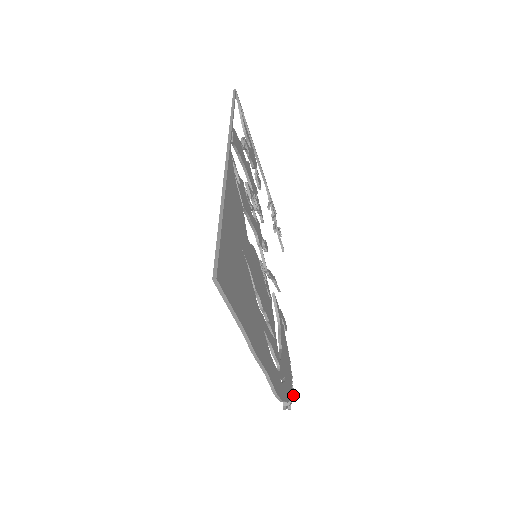
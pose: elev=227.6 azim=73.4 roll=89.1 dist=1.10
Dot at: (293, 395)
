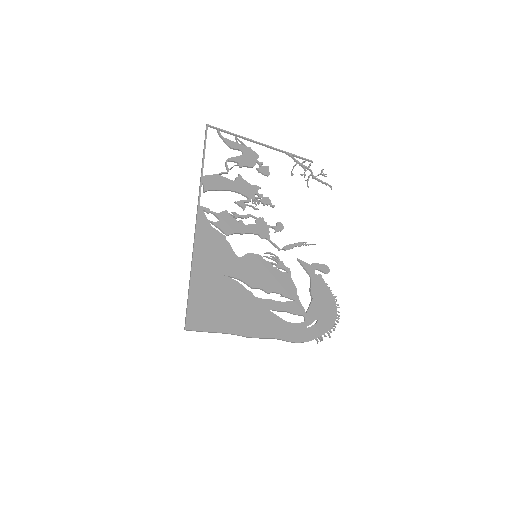
Dot at: occluded
